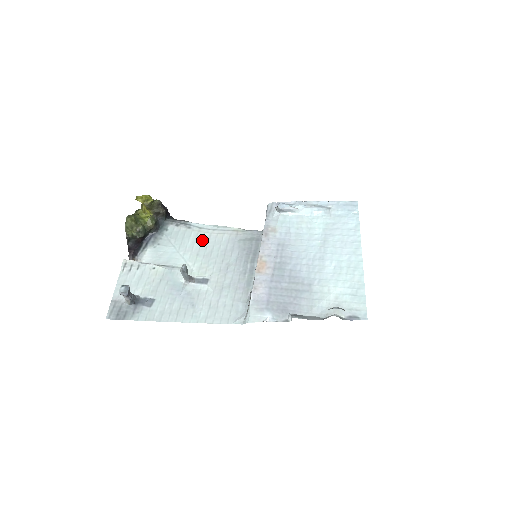
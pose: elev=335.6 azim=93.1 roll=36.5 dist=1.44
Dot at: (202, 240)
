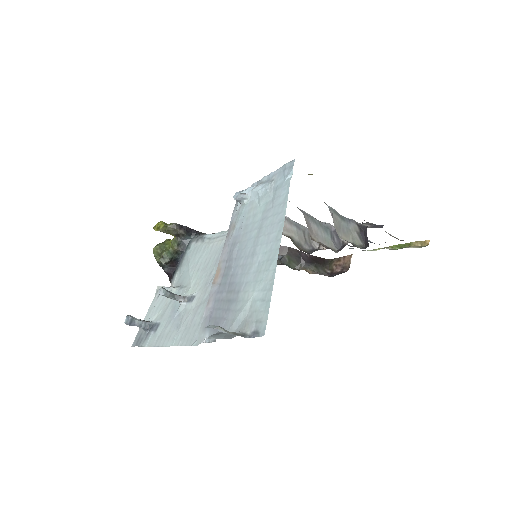
Dot at: (206, 252)
